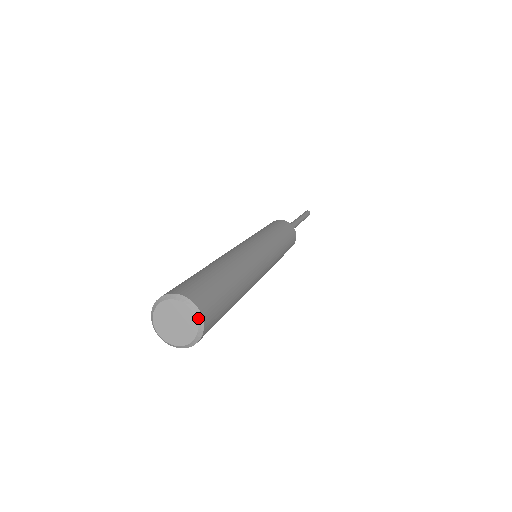
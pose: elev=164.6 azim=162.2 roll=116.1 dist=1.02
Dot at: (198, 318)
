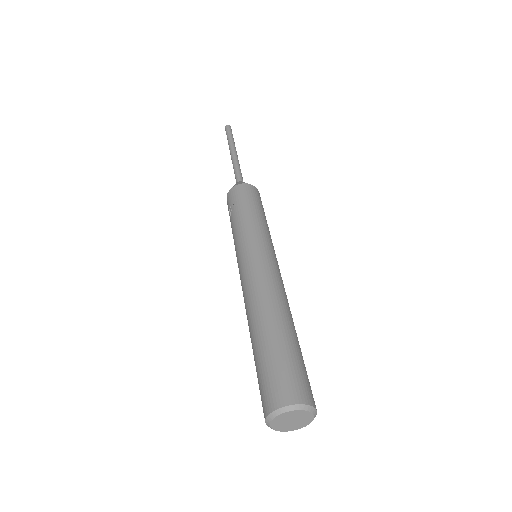
Dot at: (314, 413)
